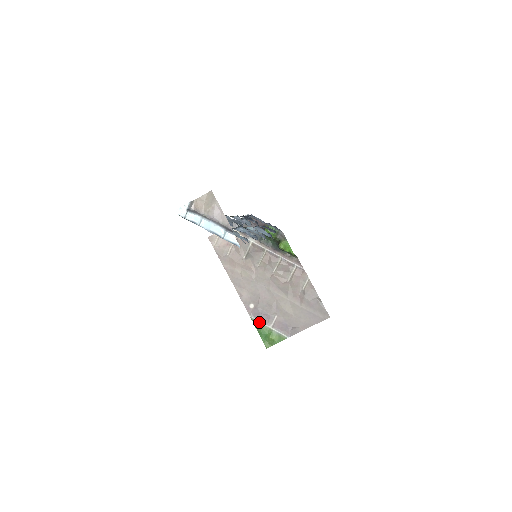
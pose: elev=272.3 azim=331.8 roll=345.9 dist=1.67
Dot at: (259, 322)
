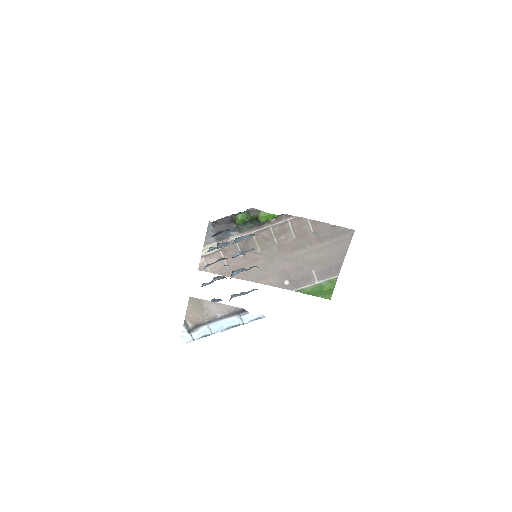
Dot at: (305, 288)
